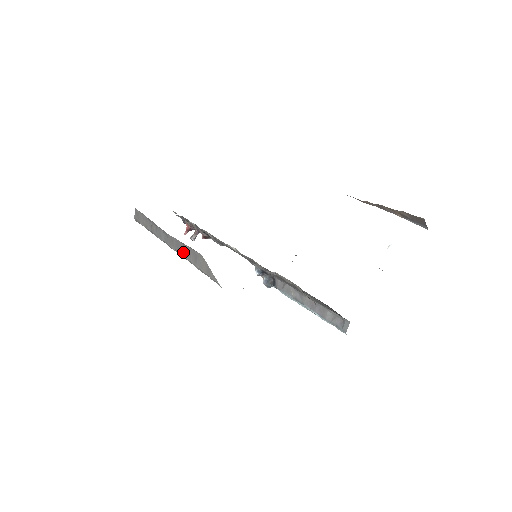
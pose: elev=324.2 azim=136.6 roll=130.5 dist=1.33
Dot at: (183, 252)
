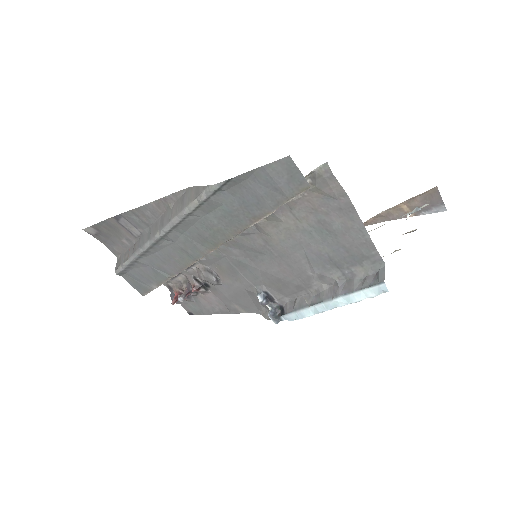
Dot at: (168, 218)
